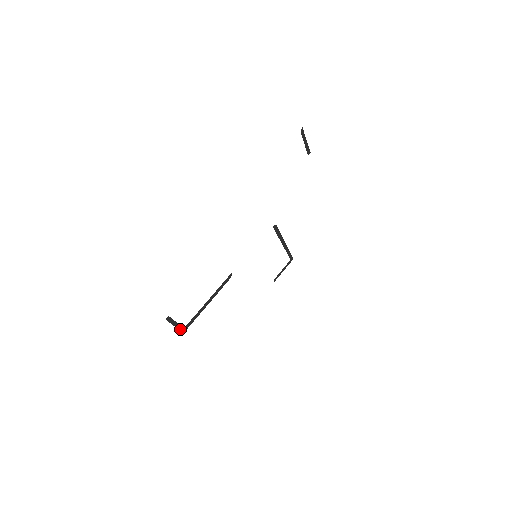
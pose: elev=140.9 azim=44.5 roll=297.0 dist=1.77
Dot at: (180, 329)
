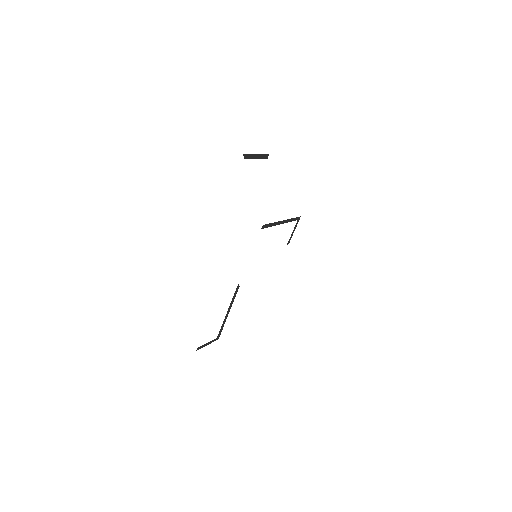
Dot at: occluded
